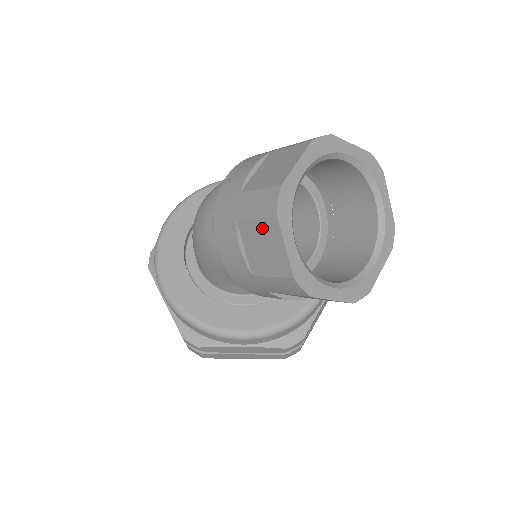
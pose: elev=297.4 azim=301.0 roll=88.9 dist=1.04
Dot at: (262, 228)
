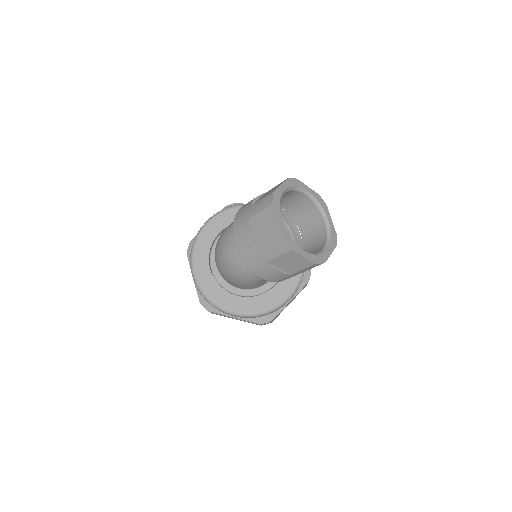
Dot at: (286, 257)
